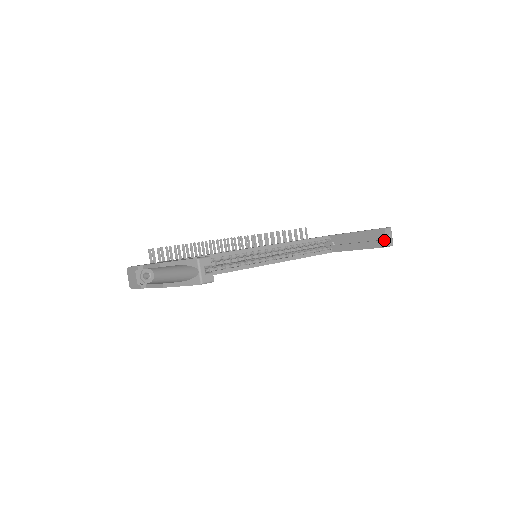
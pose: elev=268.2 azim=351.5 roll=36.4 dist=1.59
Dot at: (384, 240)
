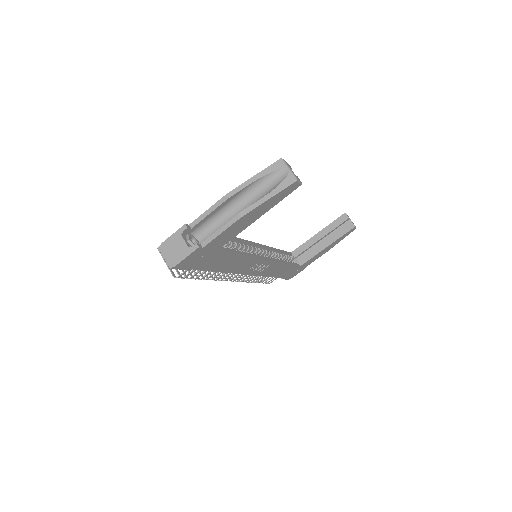
Dot at: (349, 222)
